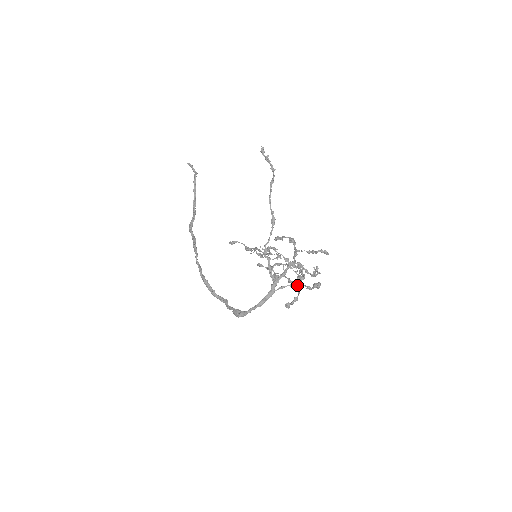
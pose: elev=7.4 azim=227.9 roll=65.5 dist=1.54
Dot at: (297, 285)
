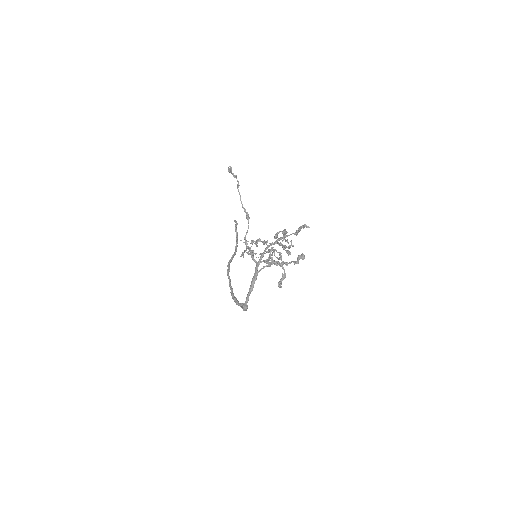
Dot at: (272, 259)
